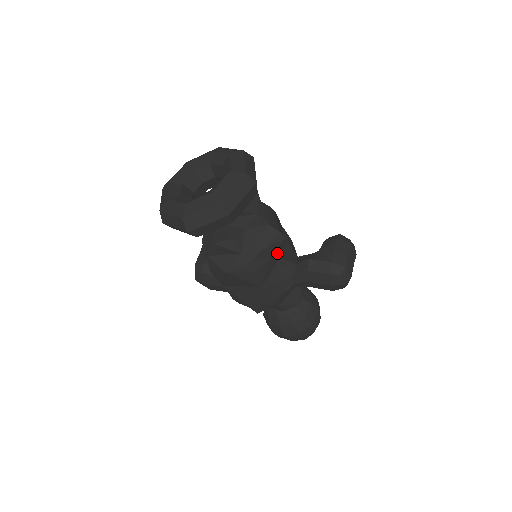
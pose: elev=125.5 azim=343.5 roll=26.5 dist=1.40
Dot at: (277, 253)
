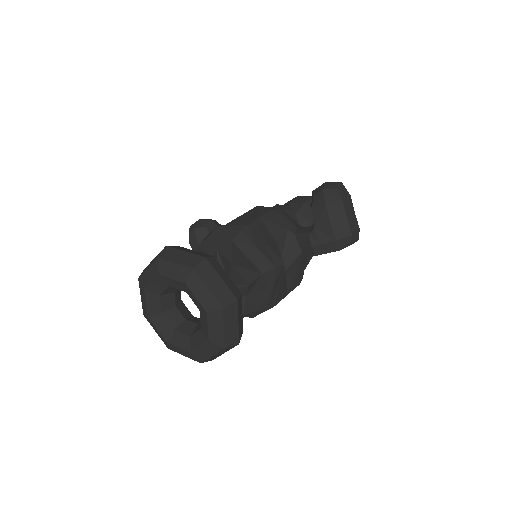
Dot at: occluded
